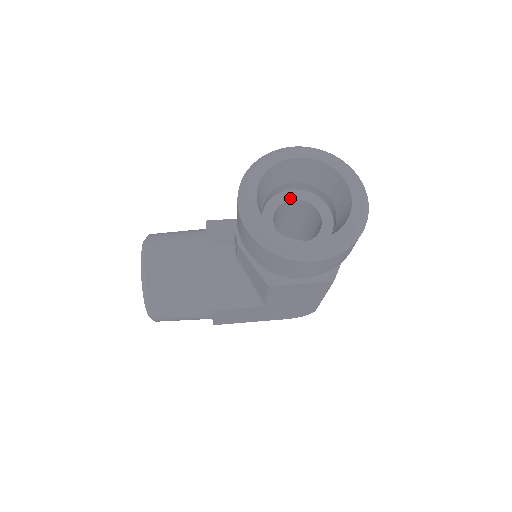
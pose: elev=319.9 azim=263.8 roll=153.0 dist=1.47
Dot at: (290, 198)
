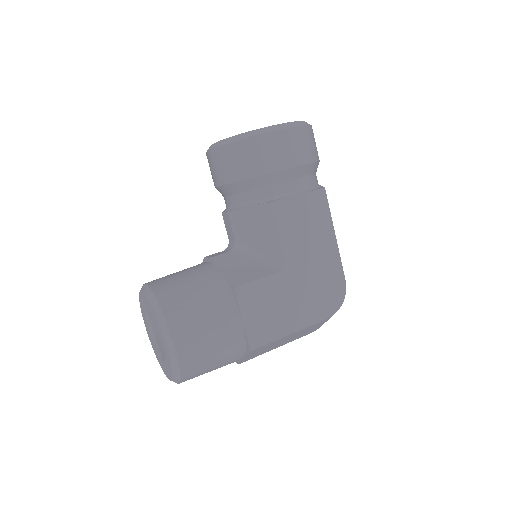
Dot at: occluded
